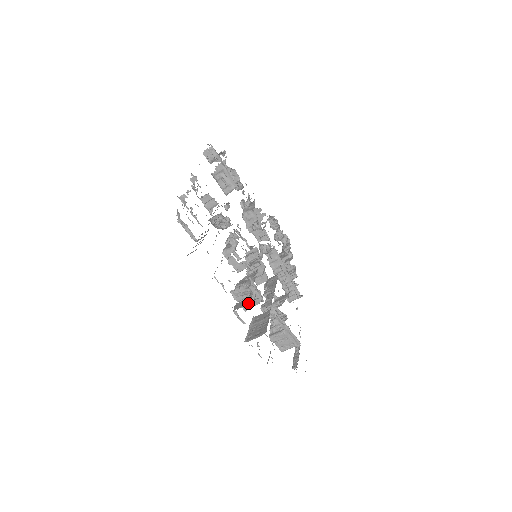
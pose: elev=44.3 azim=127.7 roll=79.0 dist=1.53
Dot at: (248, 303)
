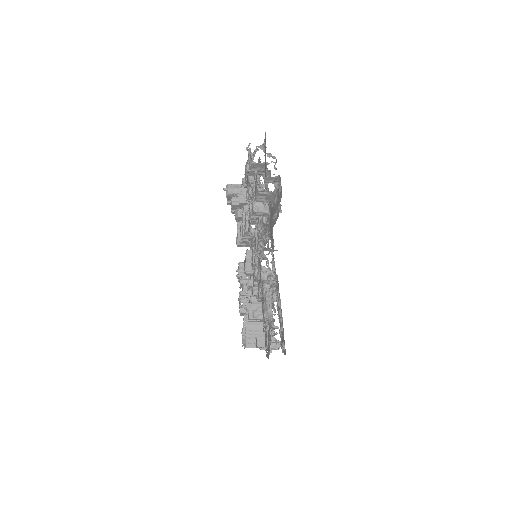
Dot at: (273, 347)
